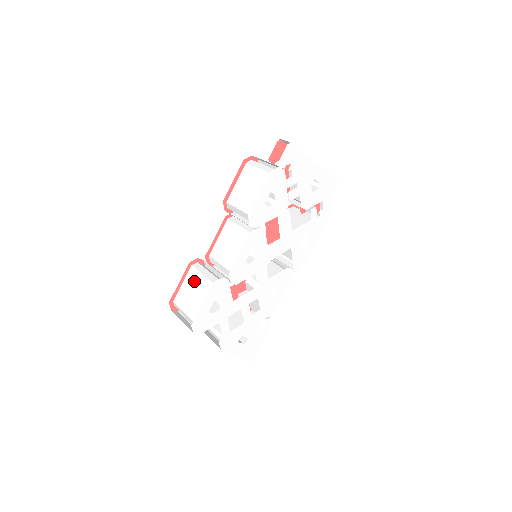
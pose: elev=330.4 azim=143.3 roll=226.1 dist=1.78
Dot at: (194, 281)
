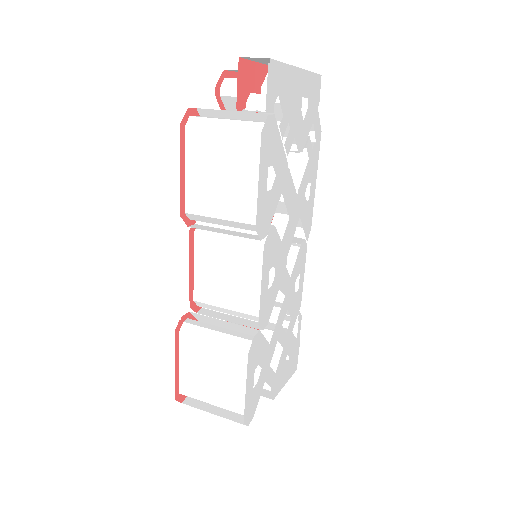
Dot at: (201, 356)
